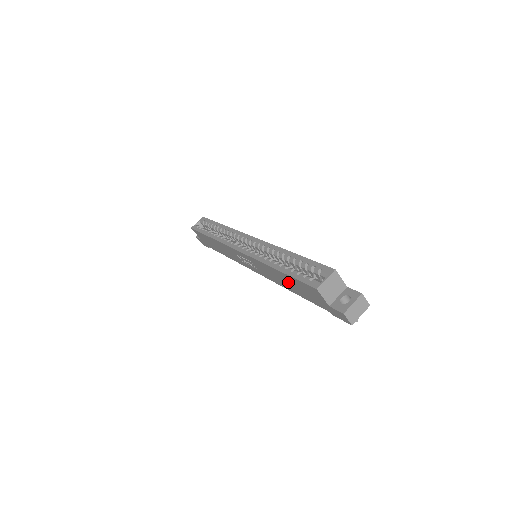
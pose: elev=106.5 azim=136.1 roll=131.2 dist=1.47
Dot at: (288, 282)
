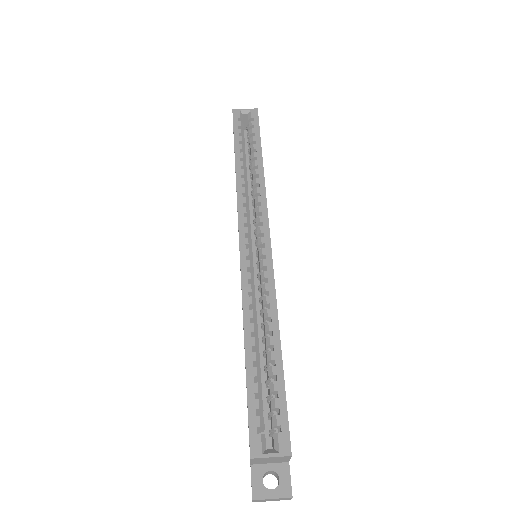
Dot at: occluded
